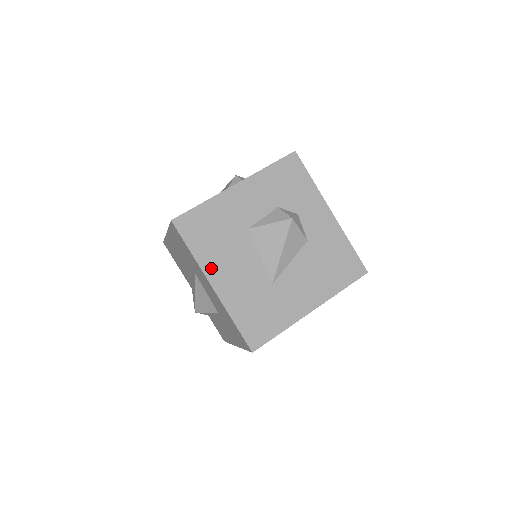
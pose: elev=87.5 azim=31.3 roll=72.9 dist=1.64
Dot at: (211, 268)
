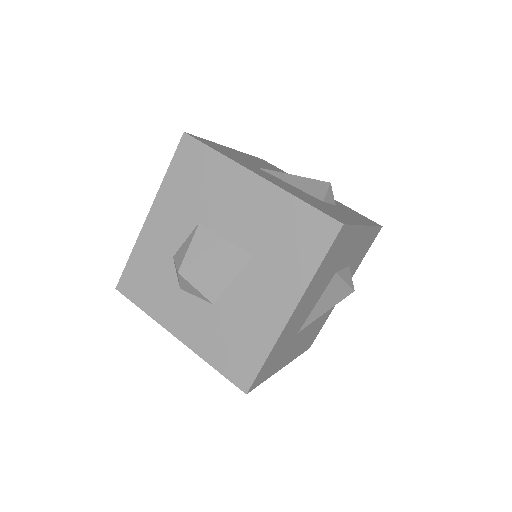
Dot at: (307, 295)
